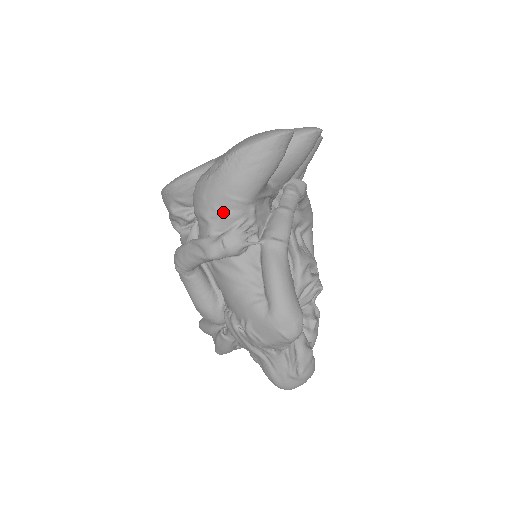
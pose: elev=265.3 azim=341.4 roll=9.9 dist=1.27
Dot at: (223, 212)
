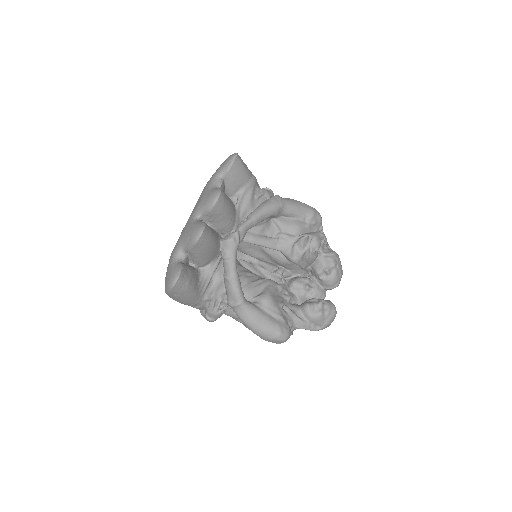
Dot at: (194, 307)
